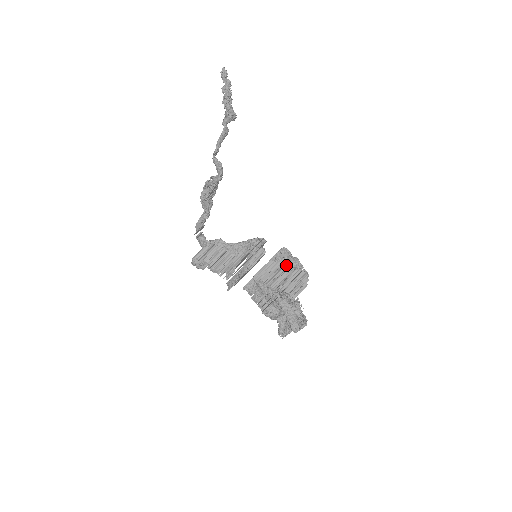
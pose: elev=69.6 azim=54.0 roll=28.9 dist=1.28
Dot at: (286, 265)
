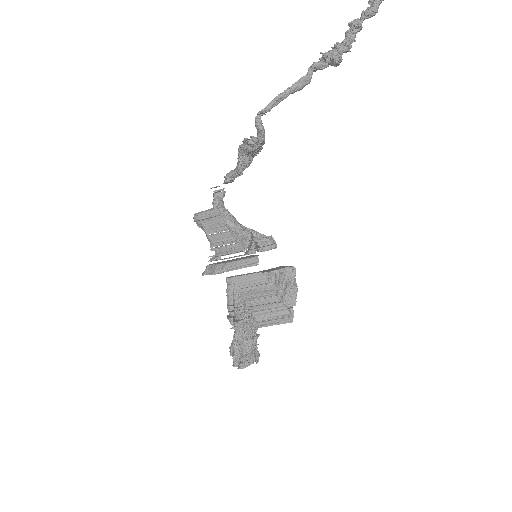
Dot at: (274, 291)
